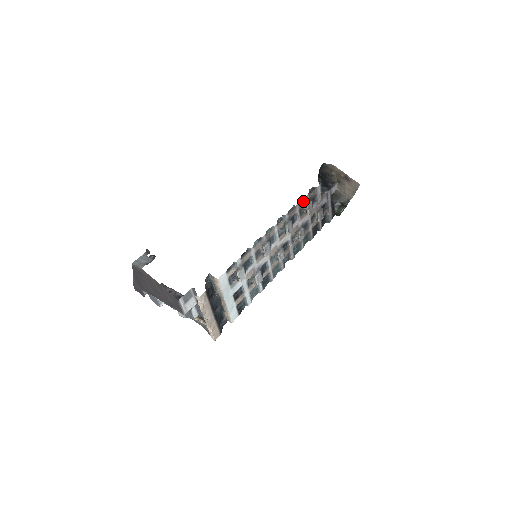
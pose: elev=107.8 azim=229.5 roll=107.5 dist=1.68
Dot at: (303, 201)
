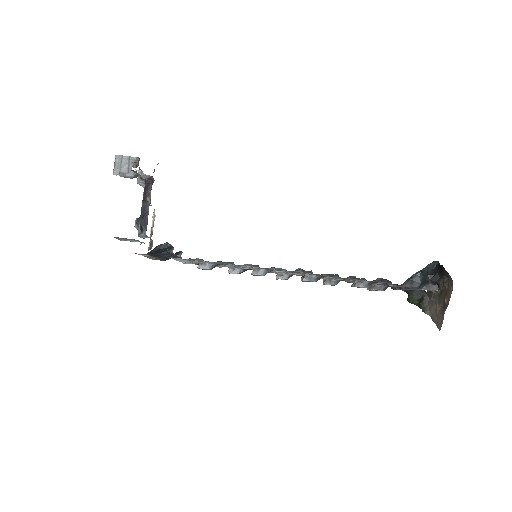
Dot at: (358, 279)
